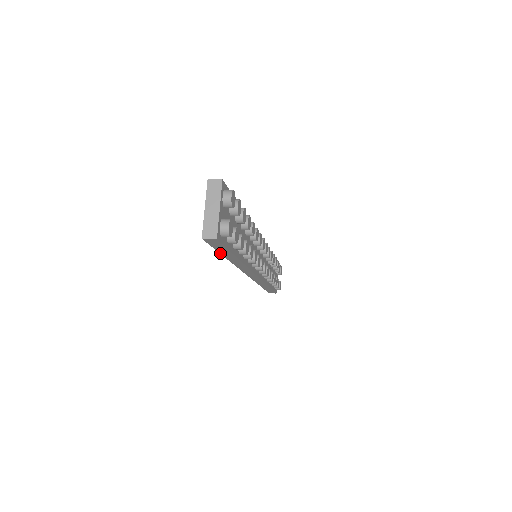
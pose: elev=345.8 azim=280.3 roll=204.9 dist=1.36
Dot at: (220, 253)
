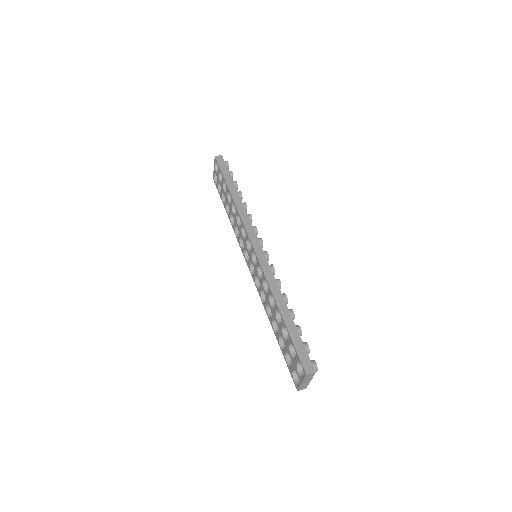
Dot at: (281, 349)
